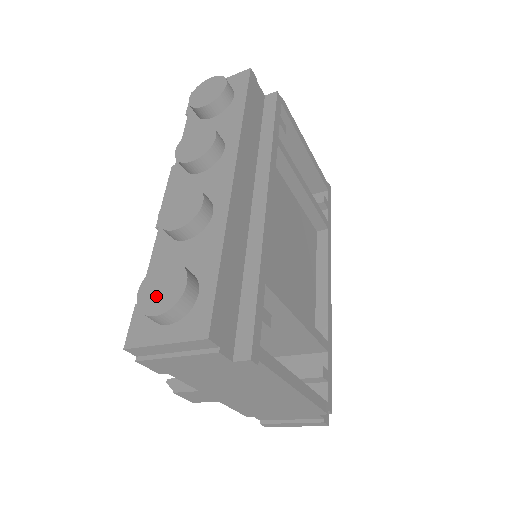
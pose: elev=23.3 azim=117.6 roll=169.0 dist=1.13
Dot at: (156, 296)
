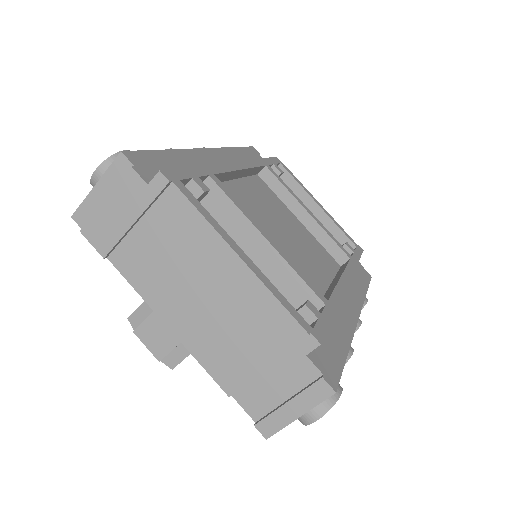
Dot at: occluded
